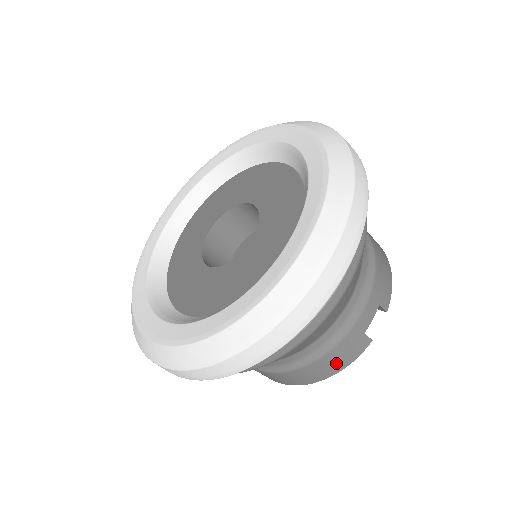
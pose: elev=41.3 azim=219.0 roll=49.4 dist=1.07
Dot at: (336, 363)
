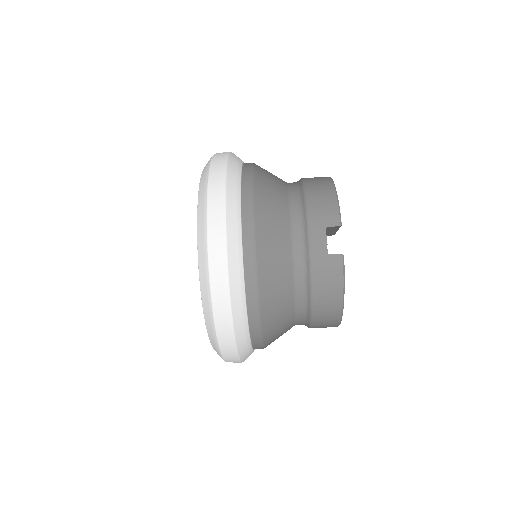
Dot at: (330, 288)
